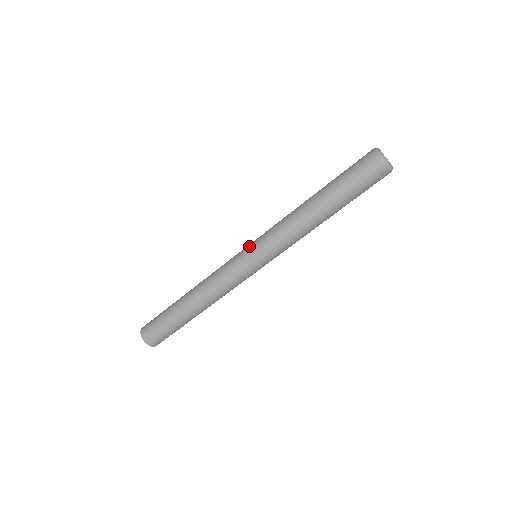
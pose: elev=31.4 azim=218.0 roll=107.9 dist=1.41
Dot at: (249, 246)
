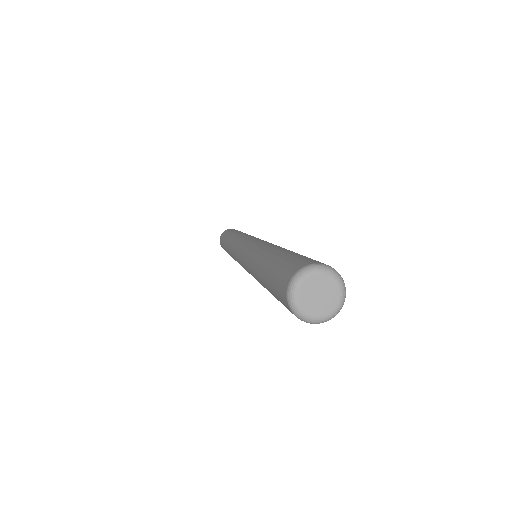
Dot at: (240, 250)
